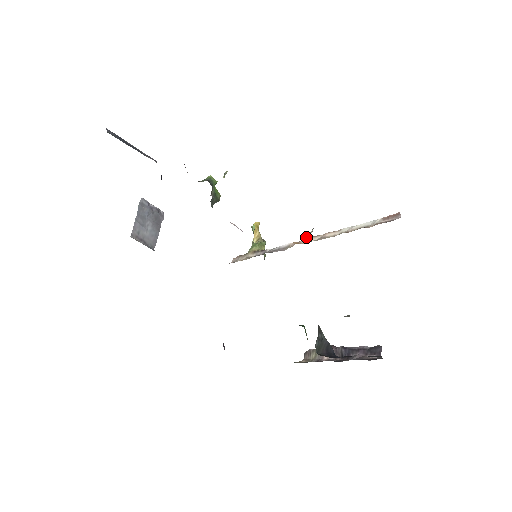
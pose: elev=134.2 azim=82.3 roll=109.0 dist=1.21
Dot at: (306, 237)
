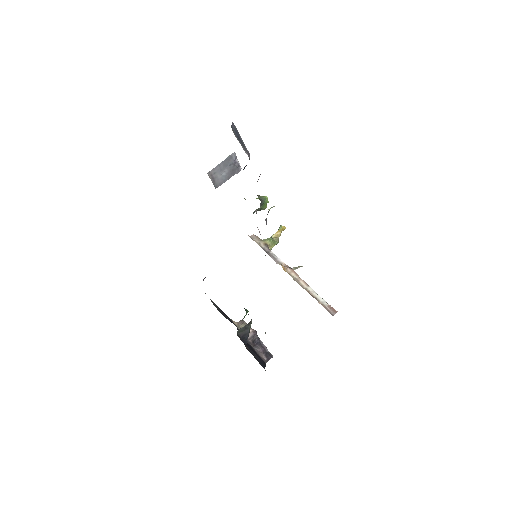
Dot at: (294, 267)
